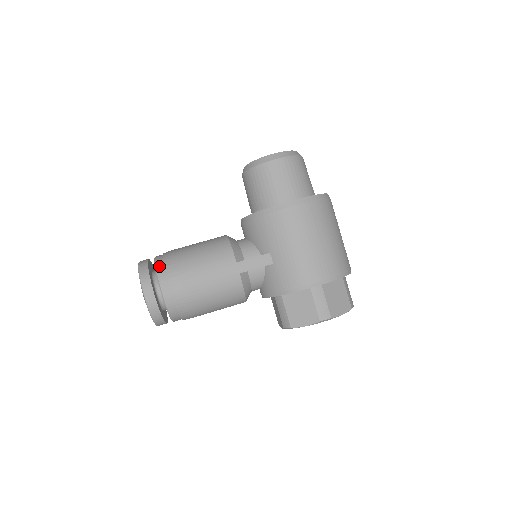
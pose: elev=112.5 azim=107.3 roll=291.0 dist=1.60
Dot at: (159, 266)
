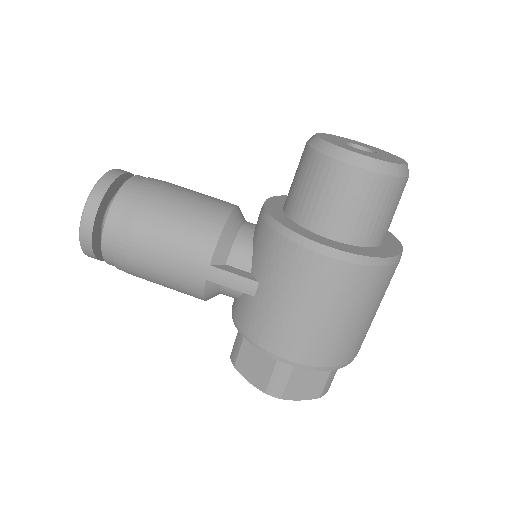
Dot at: (118, 201)
